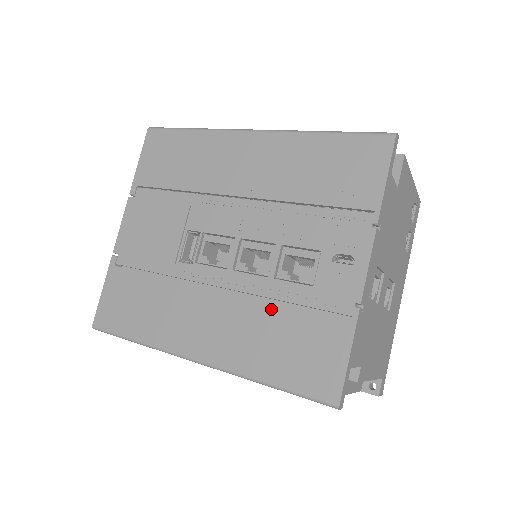
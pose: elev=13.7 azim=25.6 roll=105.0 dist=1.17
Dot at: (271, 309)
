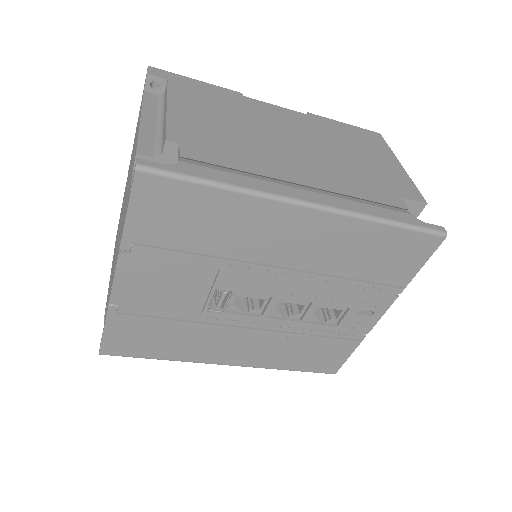
Dot at: (299, 339)
